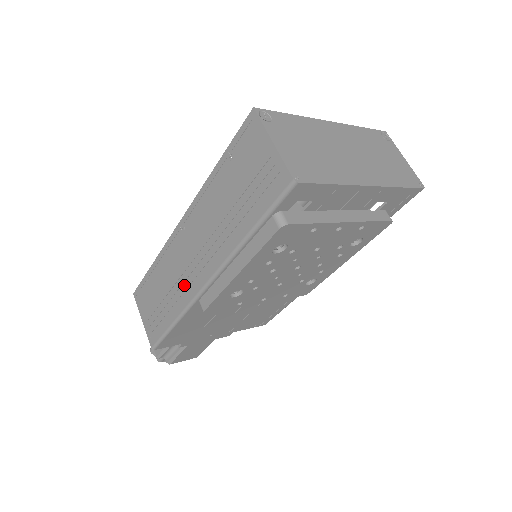
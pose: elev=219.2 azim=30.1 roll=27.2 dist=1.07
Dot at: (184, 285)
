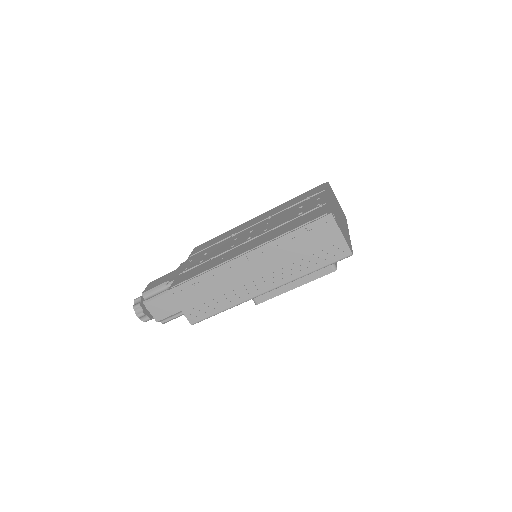
Dot at: (242, 290)
